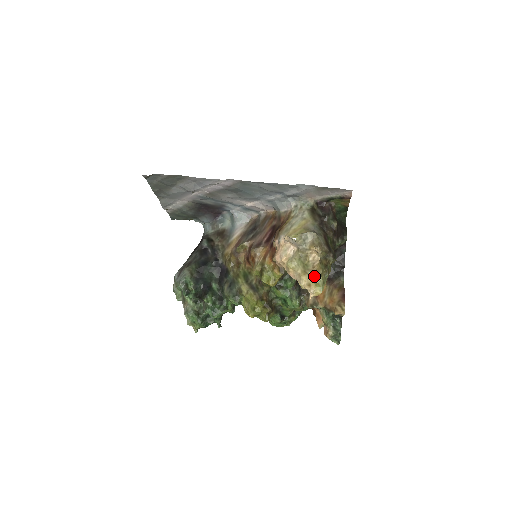
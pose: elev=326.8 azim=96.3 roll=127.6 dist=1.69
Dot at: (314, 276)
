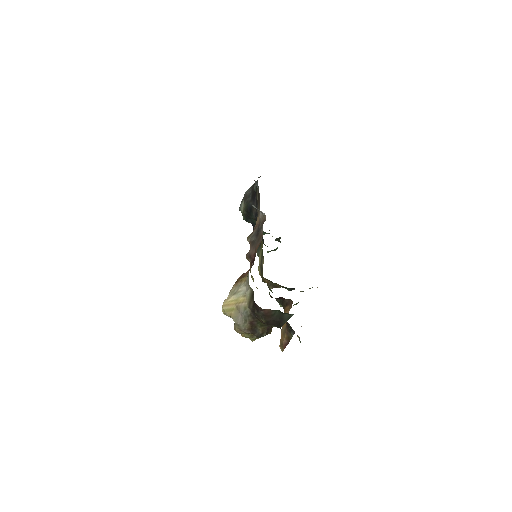
Dot at: occluded
